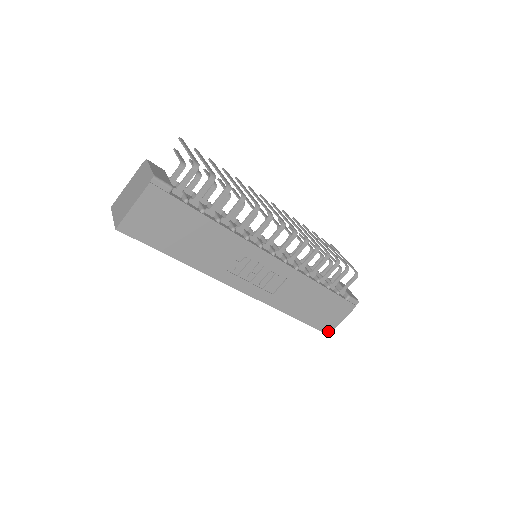
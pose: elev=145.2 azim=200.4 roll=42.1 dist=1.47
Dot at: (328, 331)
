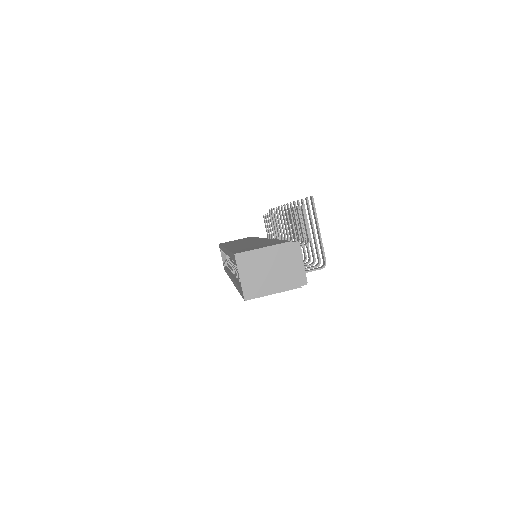
Dot at: occluded
